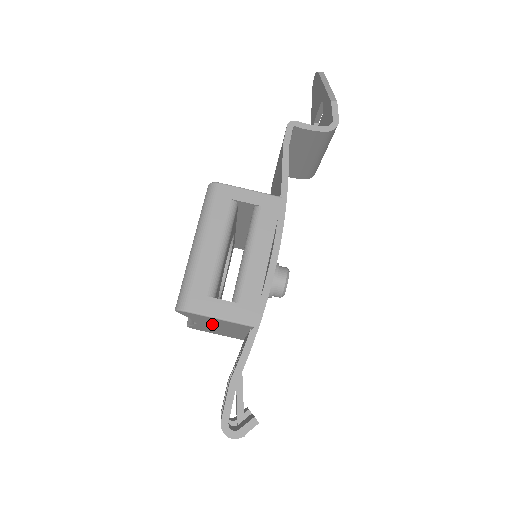
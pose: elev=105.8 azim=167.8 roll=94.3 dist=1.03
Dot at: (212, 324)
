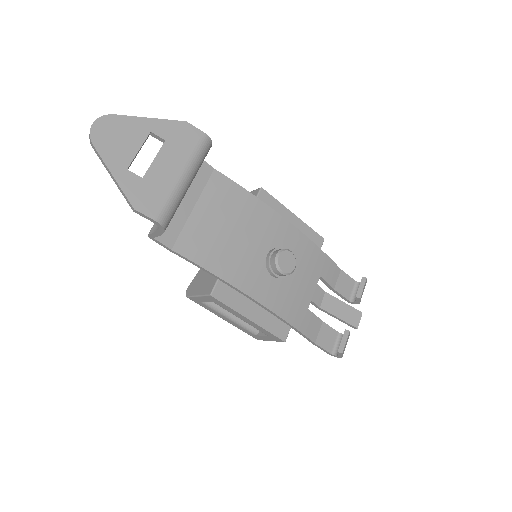
Dot at: occluded
